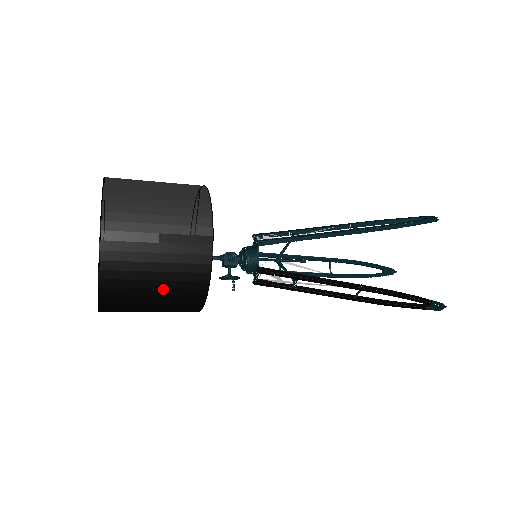
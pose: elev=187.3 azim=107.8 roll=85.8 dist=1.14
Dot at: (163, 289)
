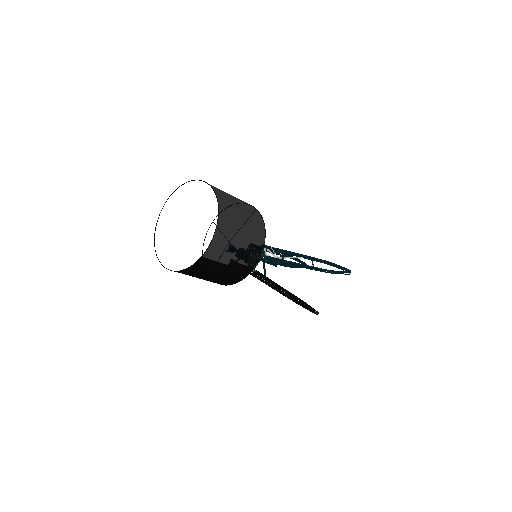
Dot at: (209, 279)
